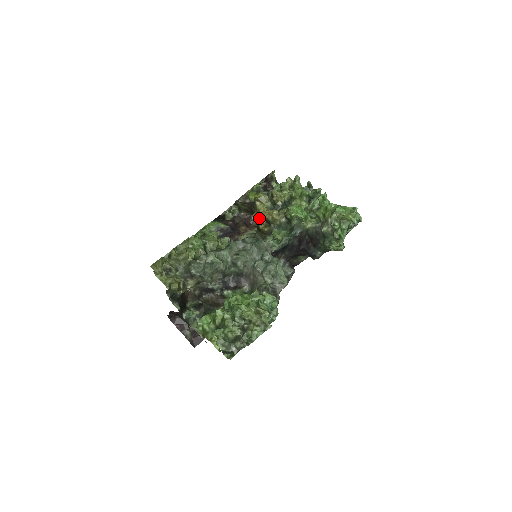
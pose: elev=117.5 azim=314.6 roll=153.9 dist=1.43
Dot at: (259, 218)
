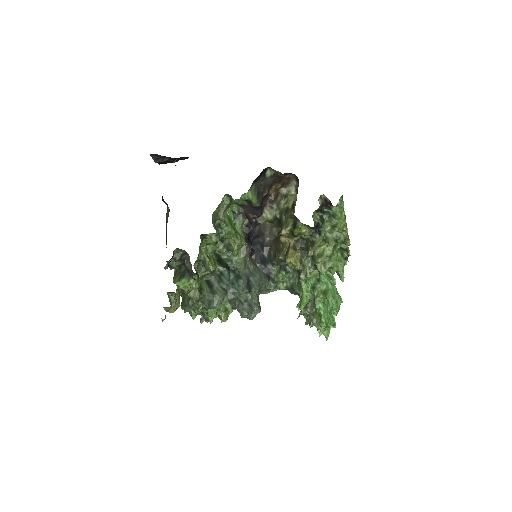
Dot at: (287, 235)
